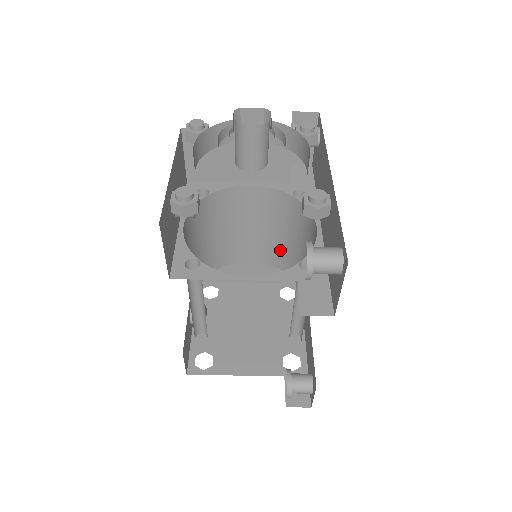
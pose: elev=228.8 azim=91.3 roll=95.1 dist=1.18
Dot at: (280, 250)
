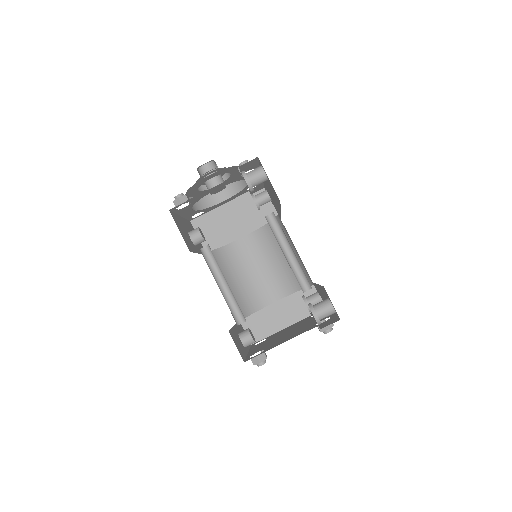
Dot at: (287, 274)
